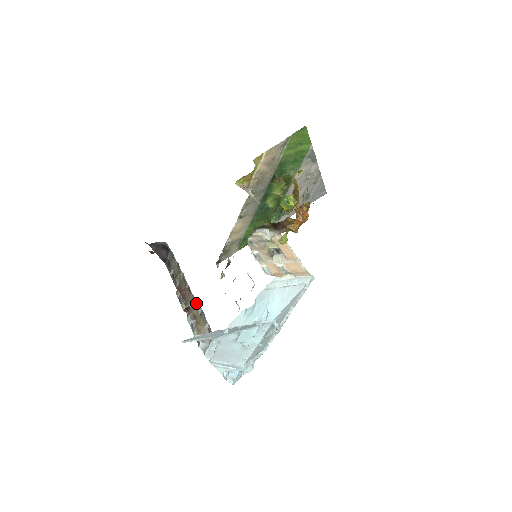
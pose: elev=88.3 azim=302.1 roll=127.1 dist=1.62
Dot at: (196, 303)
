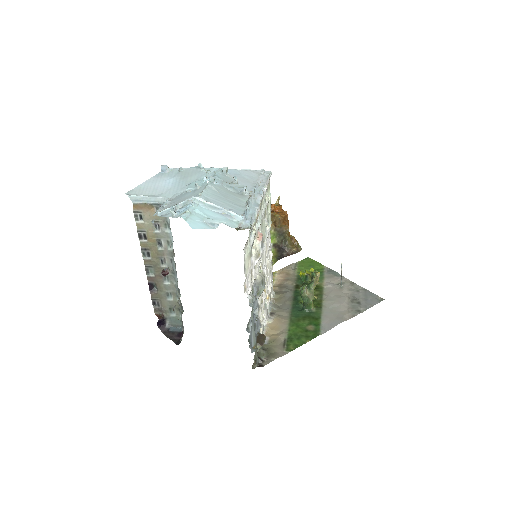
Dot at: (173, 255)
